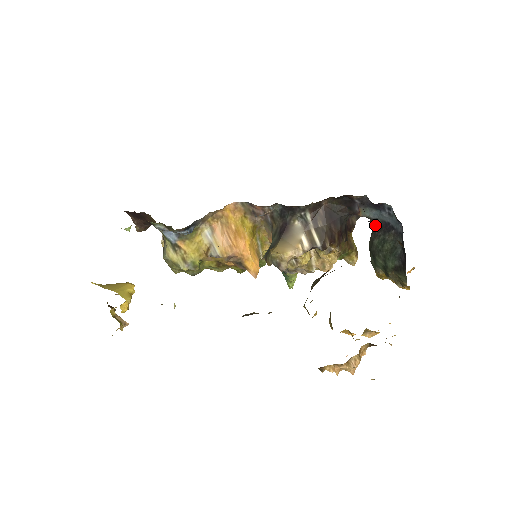
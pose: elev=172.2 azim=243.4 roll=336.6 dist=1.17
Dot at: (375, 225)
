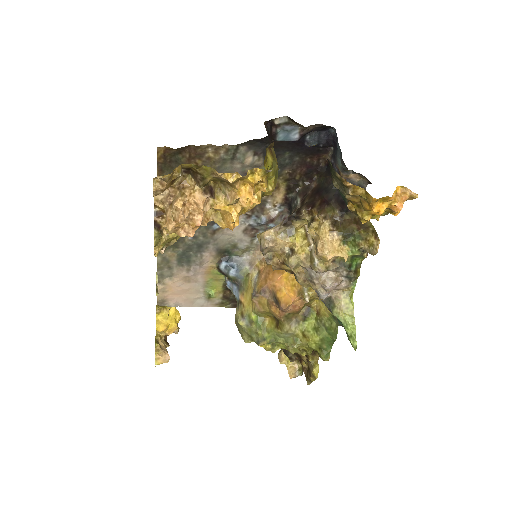
Dot at: (346, 167)
